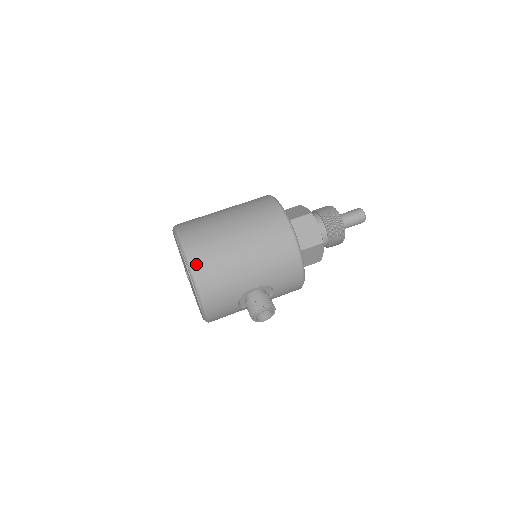
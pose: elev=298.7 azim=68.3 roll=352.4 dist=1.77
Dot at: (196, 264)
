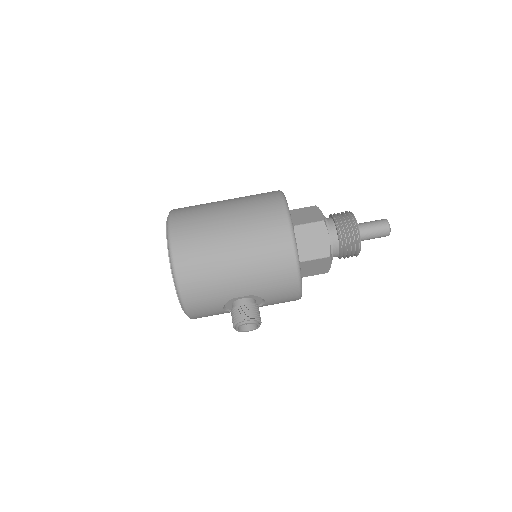
Dot at: (180, 262)
